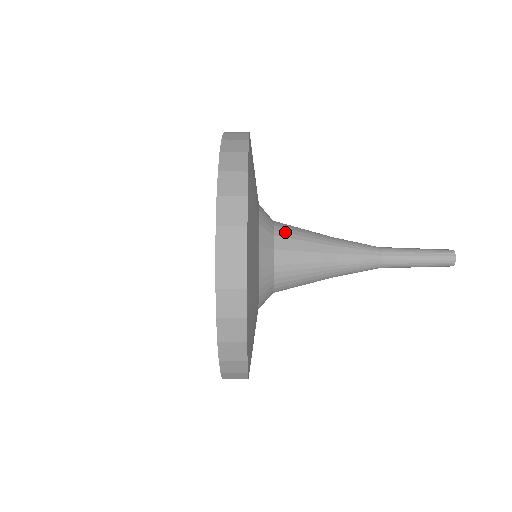
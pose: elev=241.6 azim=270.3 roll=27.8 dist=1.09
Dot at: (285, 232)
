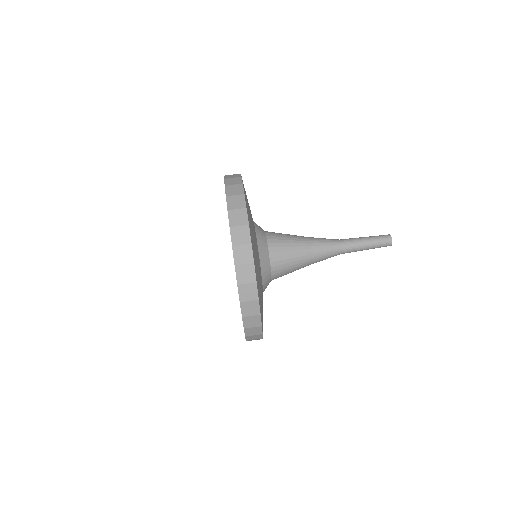
Dot at: occluded
